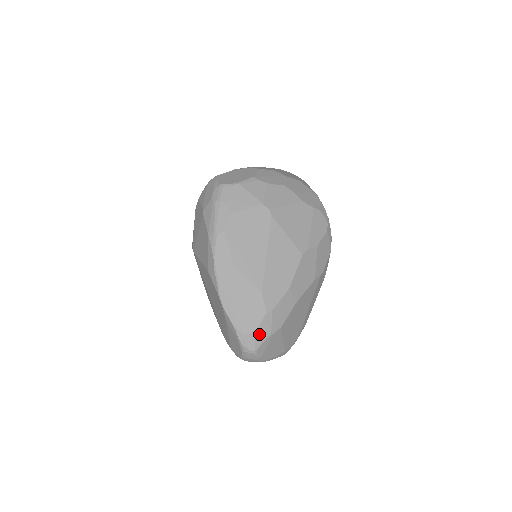
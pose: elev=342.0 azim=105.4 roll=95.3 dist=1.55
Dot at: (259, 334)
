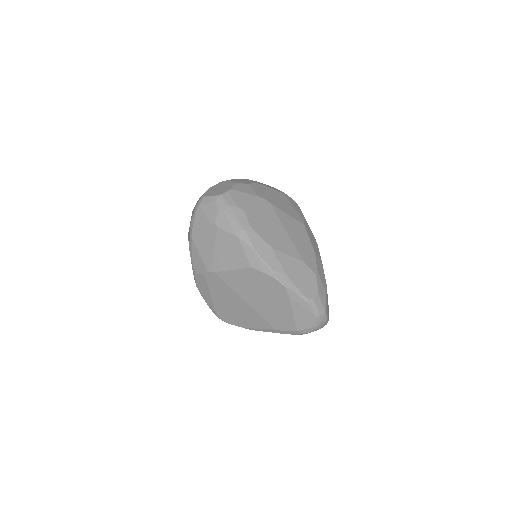
Dot at: (321, 295)
